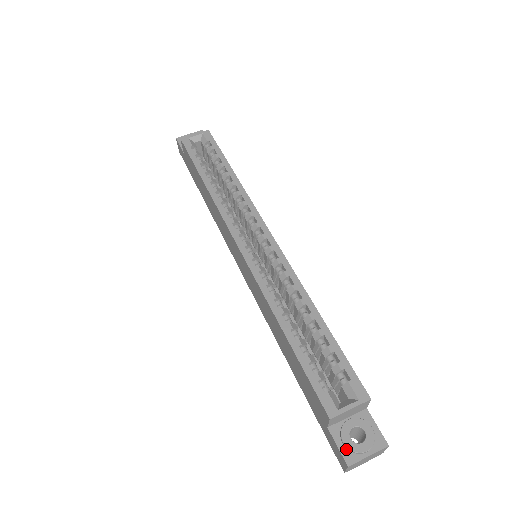
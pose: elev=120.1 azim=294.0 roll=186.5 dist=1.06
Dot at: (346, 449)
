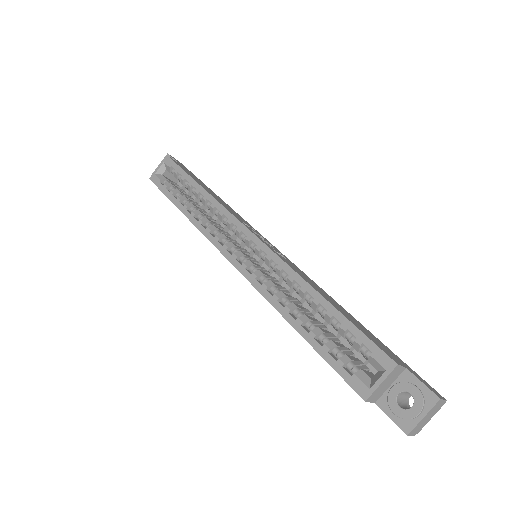
Dot at: (399, 418)
